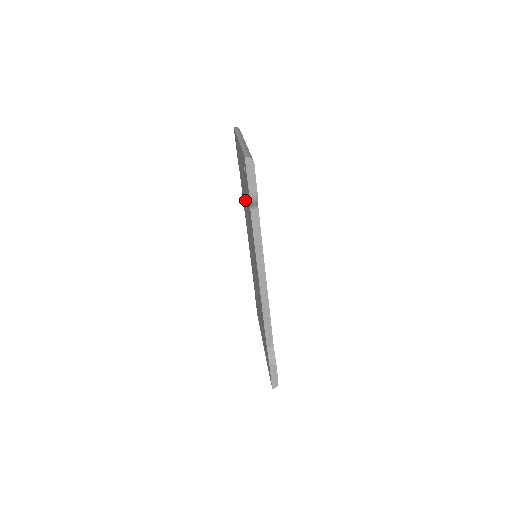
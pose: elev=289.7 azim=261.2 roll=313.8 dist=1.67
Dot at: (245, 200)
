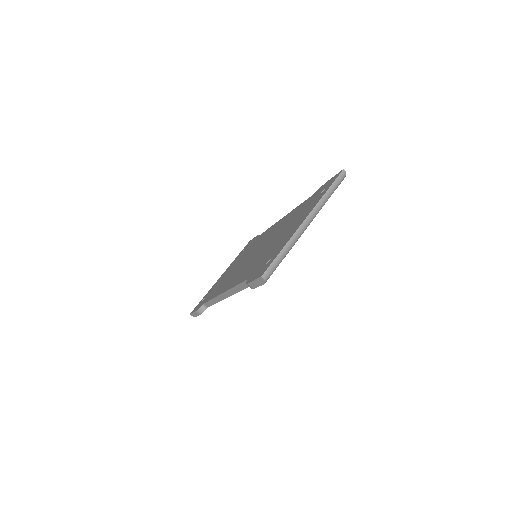
Dot at: (279, 234)
